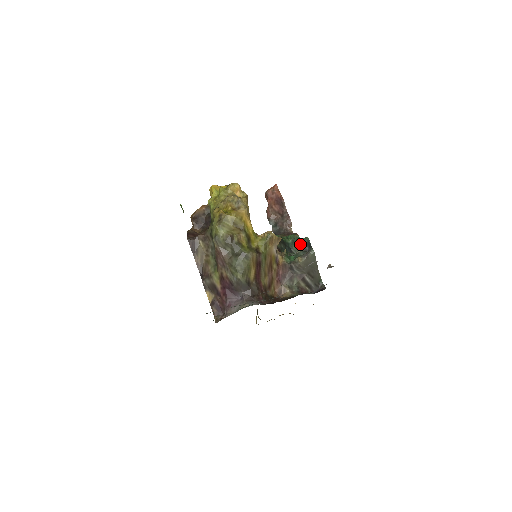
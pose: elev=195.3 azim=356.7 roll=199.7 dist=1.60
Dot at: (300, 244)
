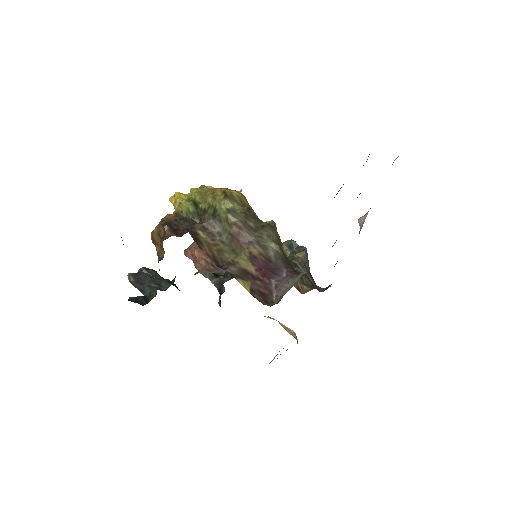
Dot at: (287, 247)
